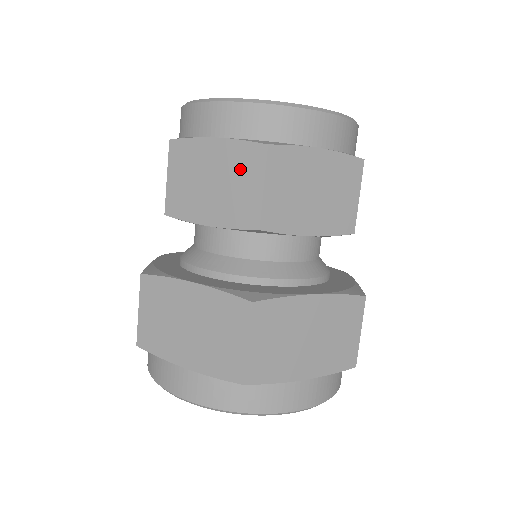
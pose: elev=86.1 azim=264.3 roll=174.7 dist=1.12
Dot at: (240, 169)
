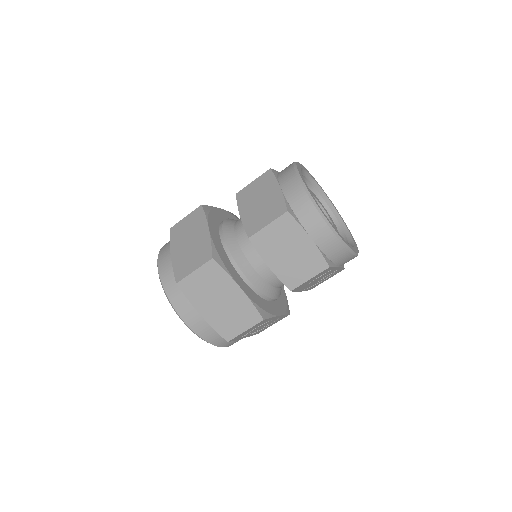
Dot at: (271, 208)
